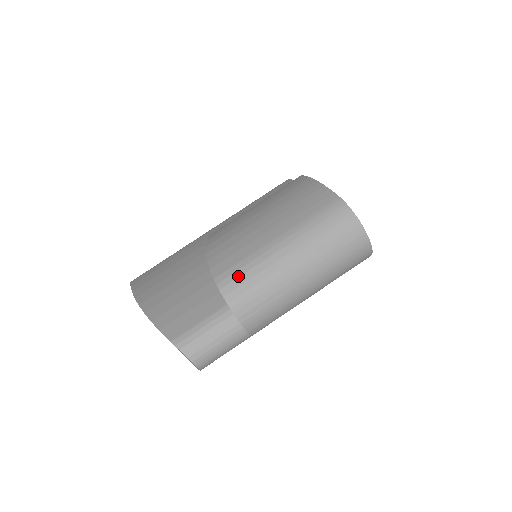
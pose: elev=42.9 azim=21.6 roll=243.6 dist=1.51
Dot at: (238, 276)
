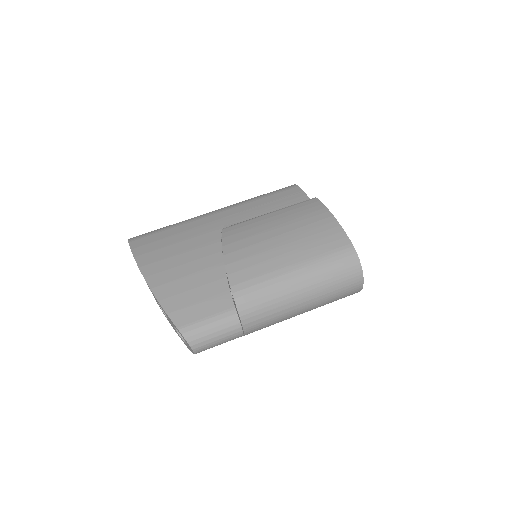
Dot at: (253, 291)
